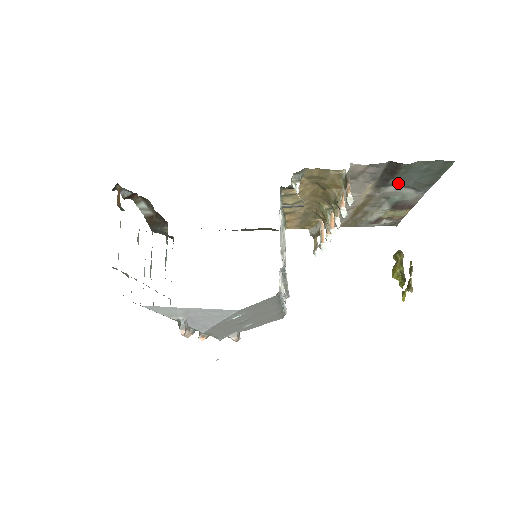
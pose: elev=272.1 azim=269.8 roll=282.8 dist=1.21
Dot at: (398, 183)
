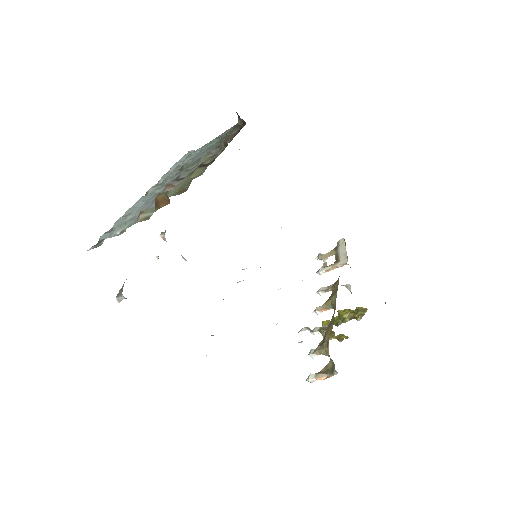
Dot at: occluded
